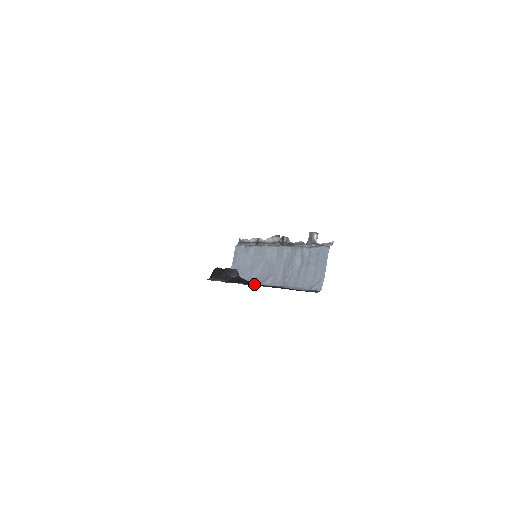
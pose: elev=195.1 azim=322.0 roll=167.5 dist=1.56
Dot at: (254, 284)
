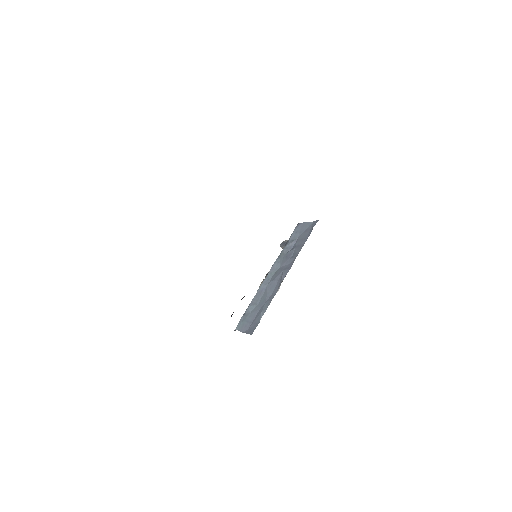
Dot at: occluded
